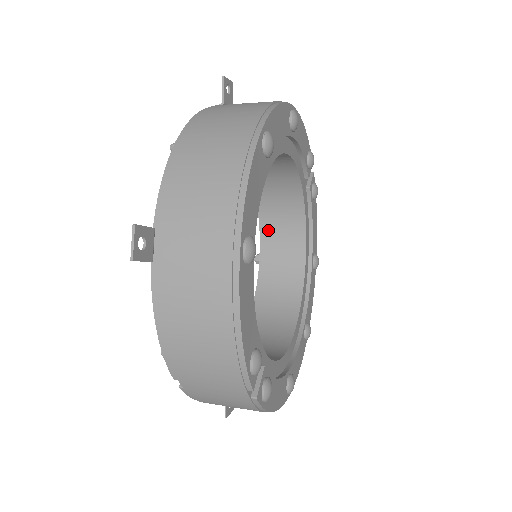
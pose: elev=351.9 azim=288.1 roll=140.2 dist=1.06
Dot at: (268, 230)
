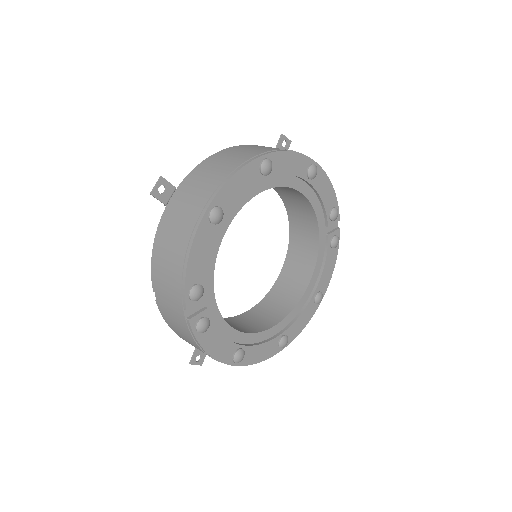
Dot at: (291, 259)
